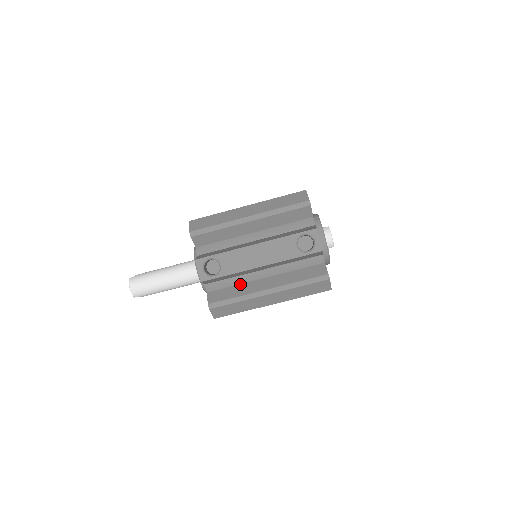
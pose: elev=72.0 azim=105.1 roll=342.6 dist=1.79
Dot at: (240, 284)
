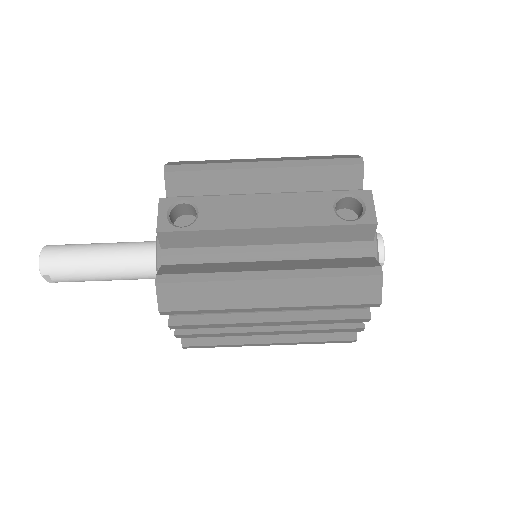
Dot at: (222, 262)
